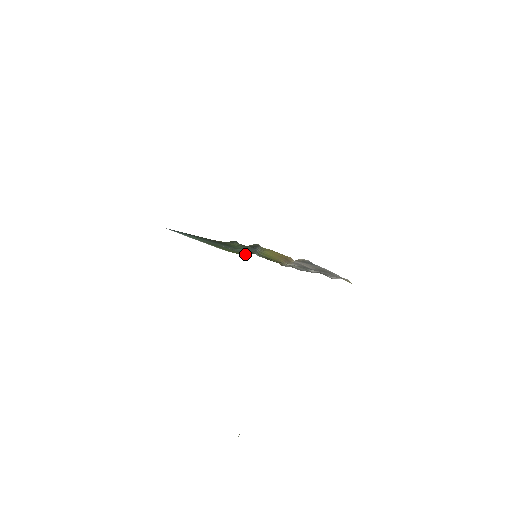
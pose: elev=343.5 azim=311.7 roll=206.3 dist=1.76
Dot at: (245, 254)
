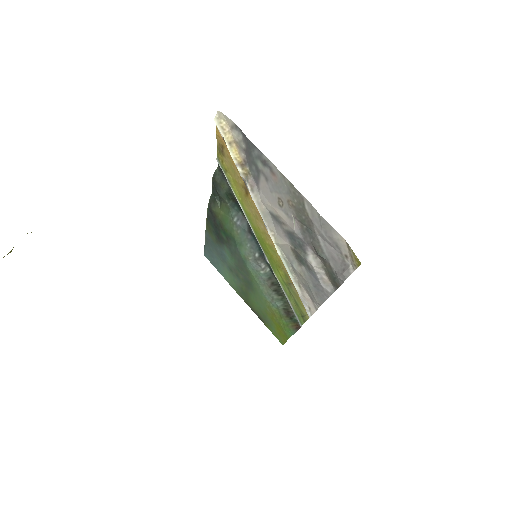
Dot at: (290, 329)
